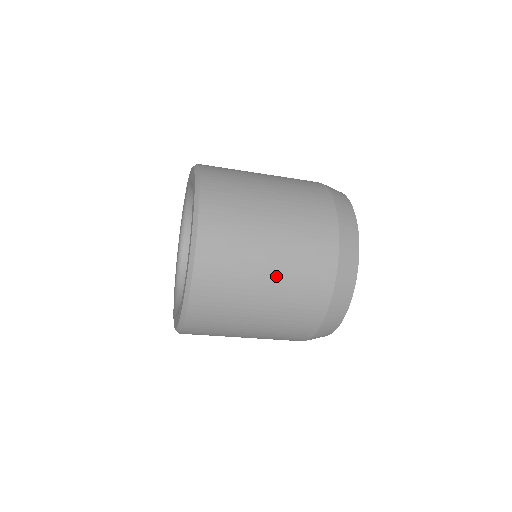
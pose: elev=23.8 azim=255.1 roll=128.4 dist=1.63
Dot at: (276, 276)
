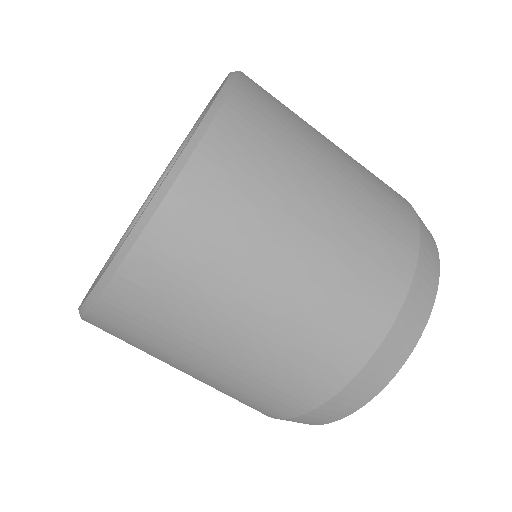
Dot at: occluded
